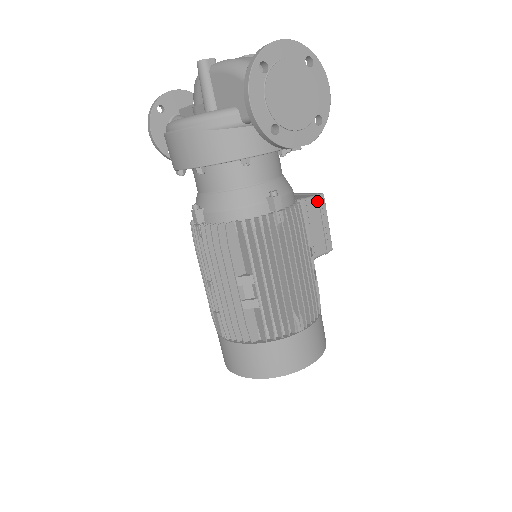
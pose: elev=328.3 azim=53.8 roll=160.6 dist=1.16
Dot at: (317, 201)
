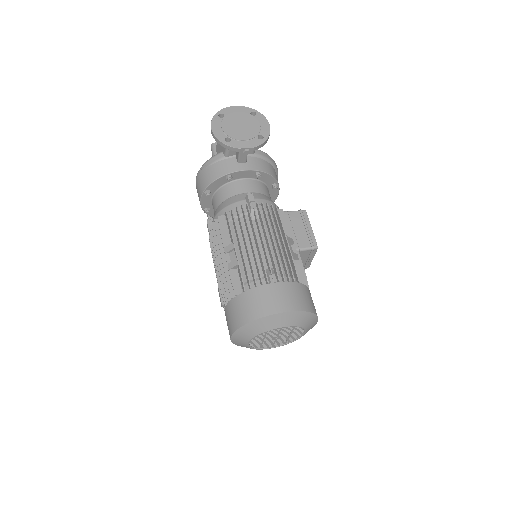
Dot at: (299, 213)
